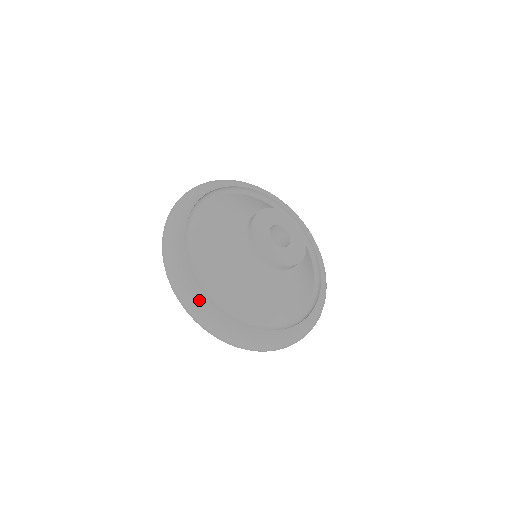
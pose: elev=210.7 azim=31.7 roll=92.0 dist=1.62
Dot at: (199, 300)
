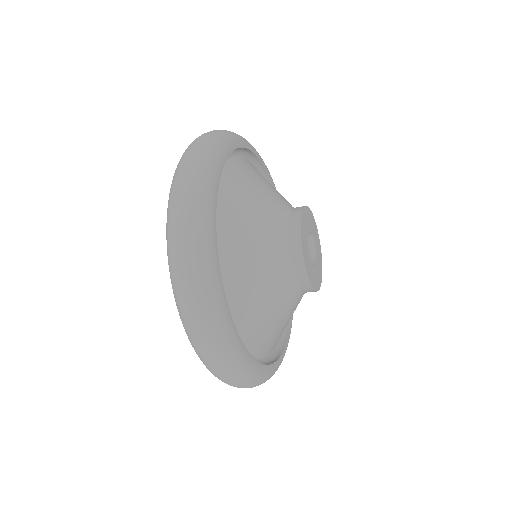
Dot at: (207, 256)
